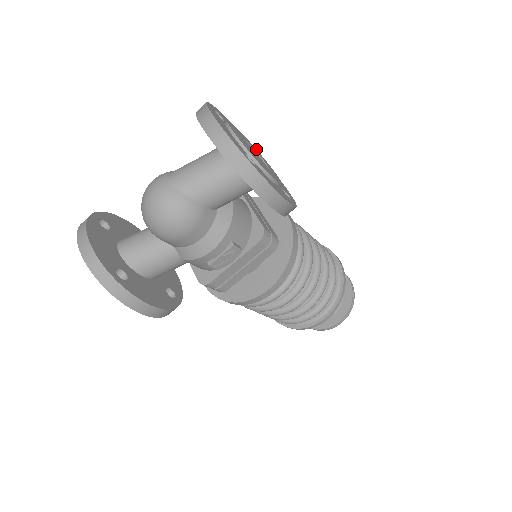
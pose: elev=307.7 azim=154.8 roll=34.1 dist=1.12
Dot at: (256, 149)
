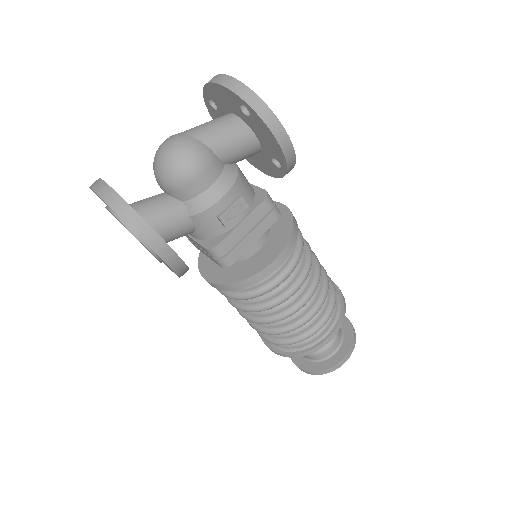
Dot at: occluded
